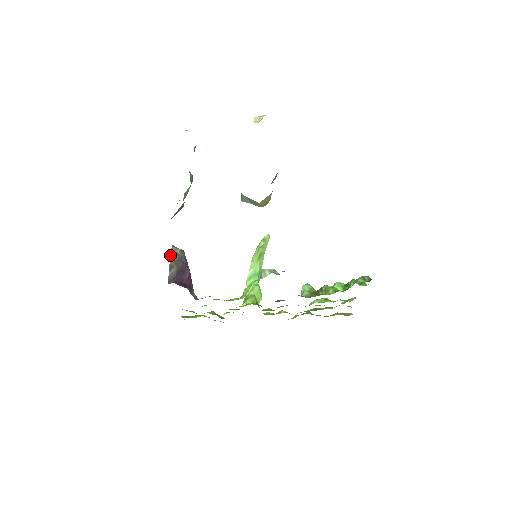
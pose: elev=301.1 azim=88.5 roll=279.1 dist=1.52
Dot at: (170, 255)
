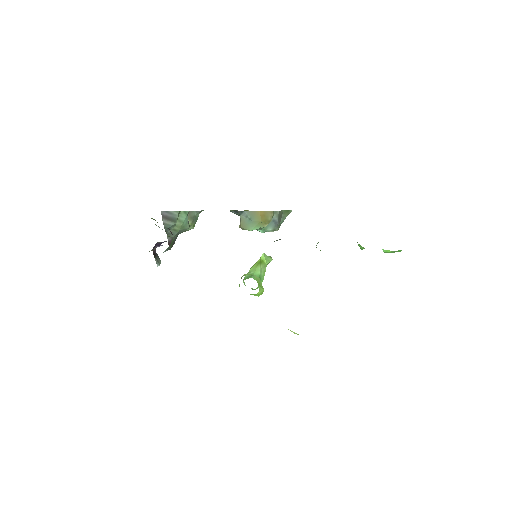
Dot at: occluded
